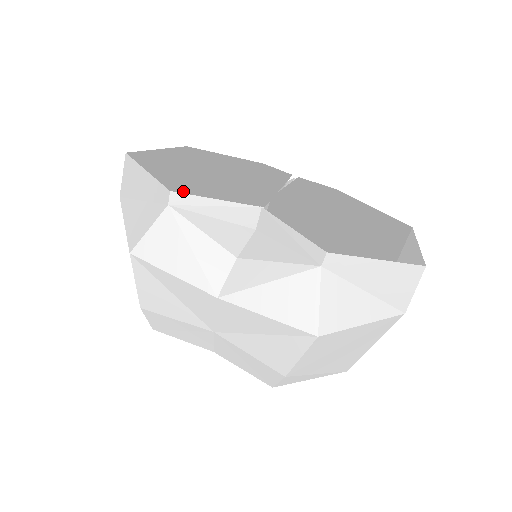
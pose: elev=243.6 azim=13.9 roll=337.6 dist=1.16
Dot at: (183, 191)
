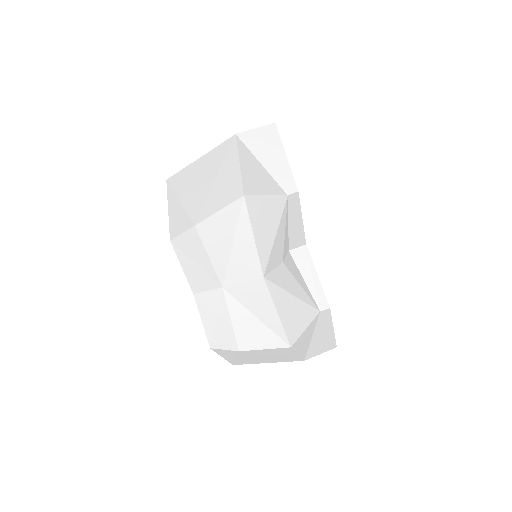
Dot at: occluded
